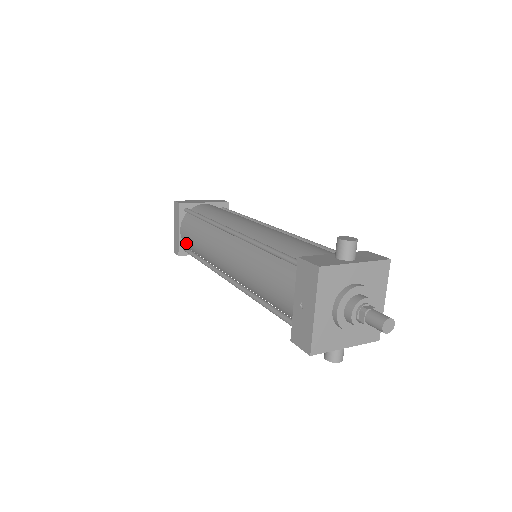
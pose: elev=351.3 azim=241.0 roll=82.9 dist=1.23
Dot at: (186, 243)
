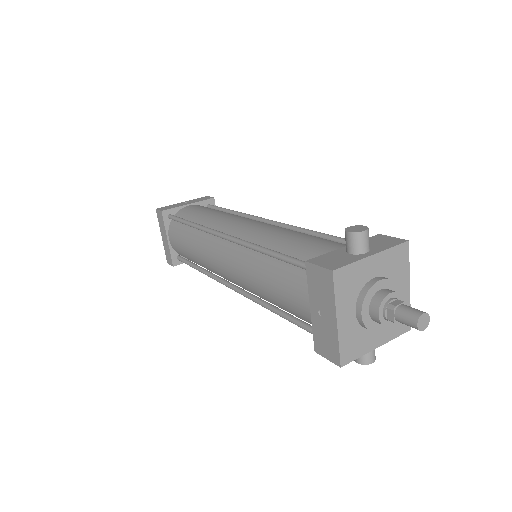
Dot at: (178, 252)
